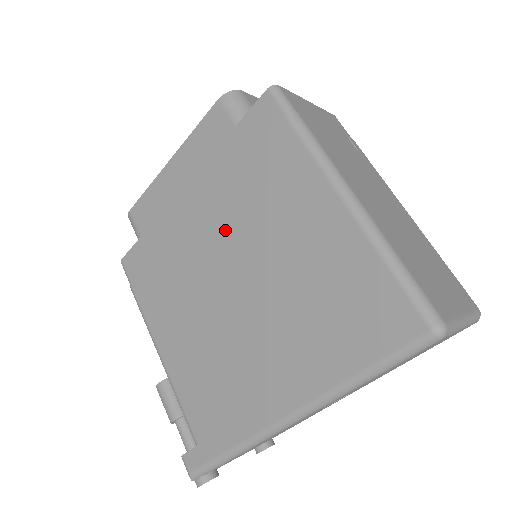
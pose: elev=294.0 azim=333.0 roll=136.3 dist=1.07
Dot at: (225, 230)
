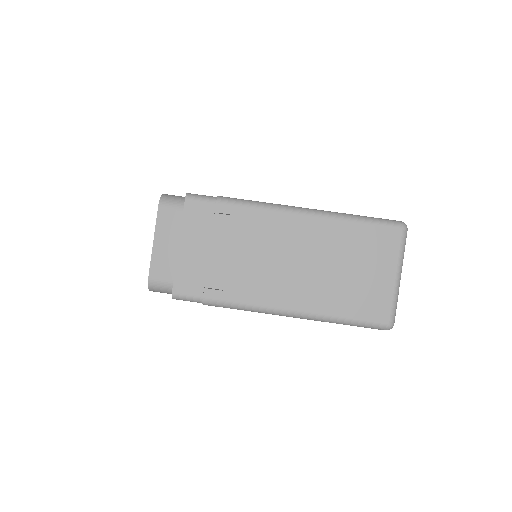
Dot at: occluded
